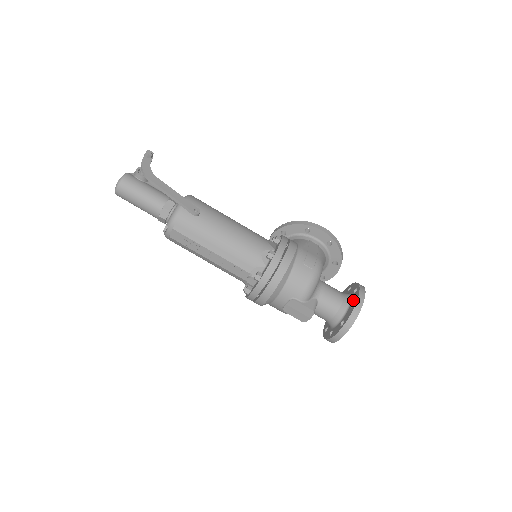
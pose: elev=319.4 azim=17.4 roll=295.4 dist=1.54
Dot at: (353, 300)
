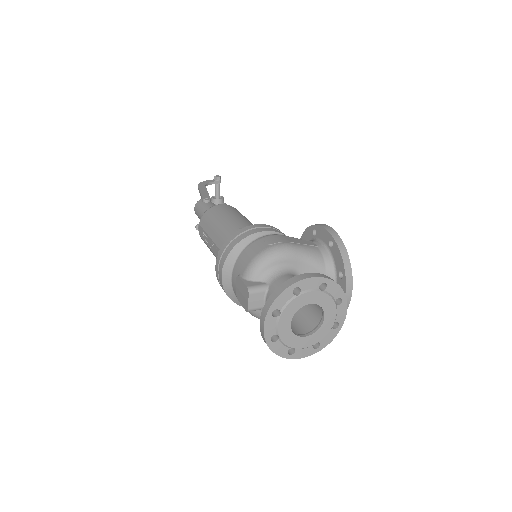
Dot at: occluded
